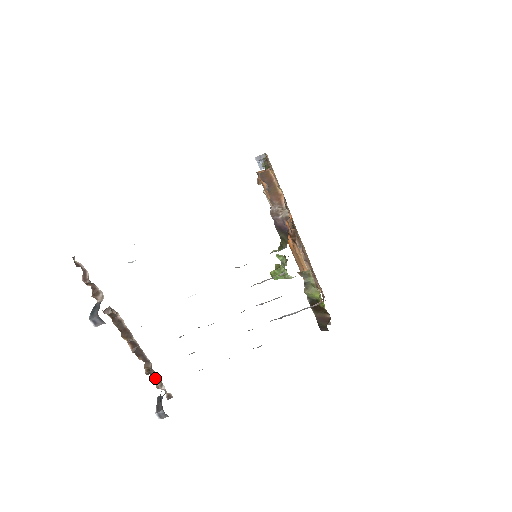
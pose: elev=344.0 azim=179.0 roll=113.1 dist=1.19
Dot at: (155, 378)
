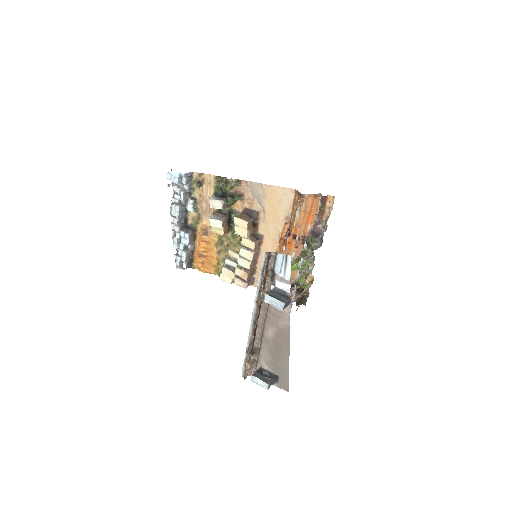
Dot at: (249, 360)
